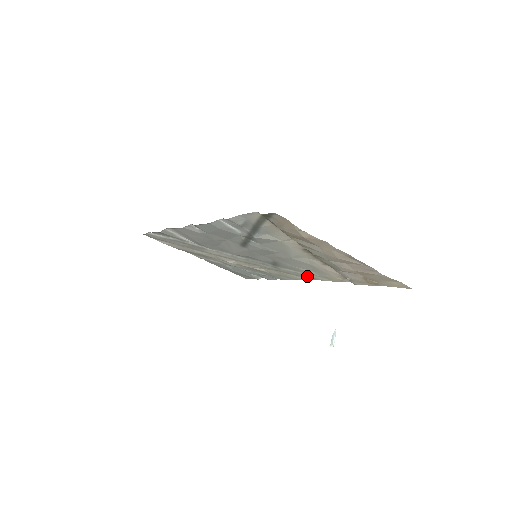
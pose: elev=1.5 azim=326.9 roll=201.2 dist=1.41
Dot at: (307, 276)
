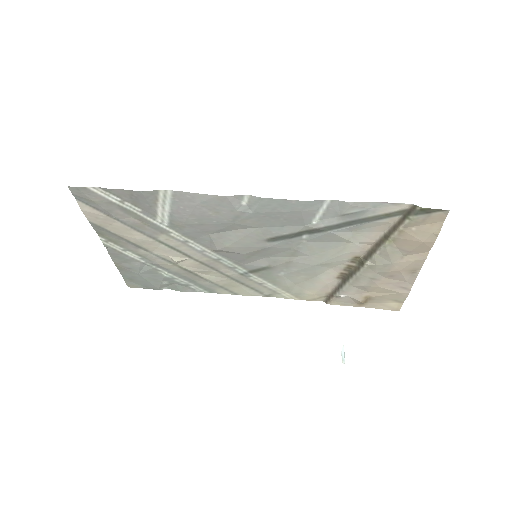
Dot at: (268, 291)
